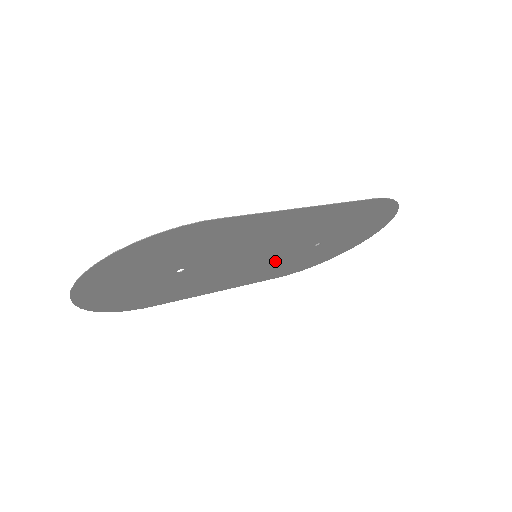
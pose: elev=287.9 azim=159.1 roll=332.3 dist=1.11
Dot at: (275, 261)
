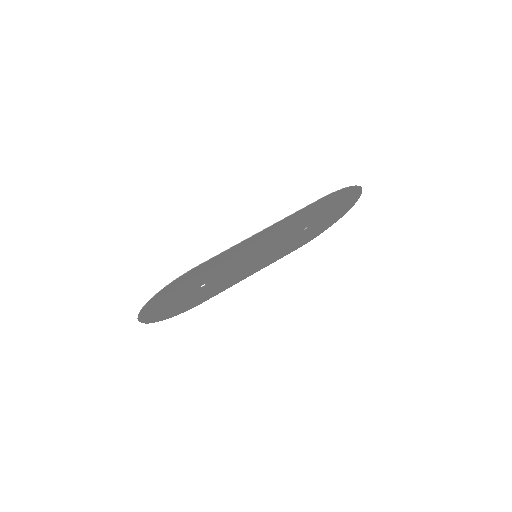
Dot at: (278, 249)
